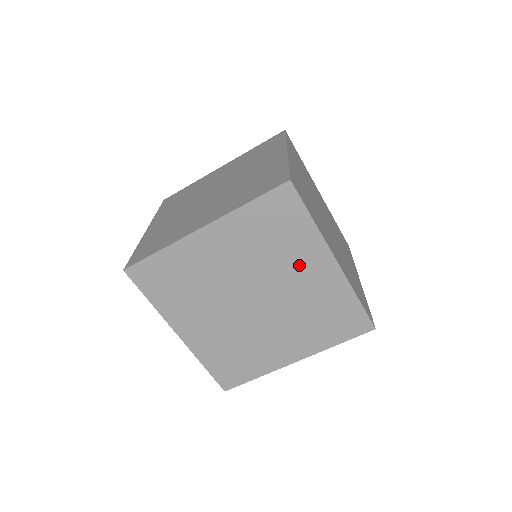
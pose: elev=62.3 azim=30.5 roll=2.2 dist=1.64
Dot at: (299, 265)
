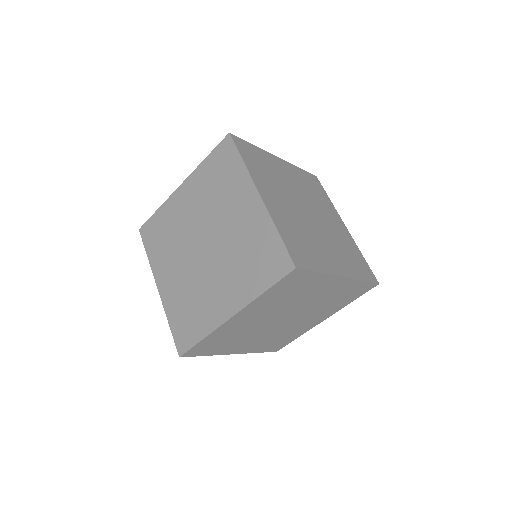
Dot at: (234, 204)
